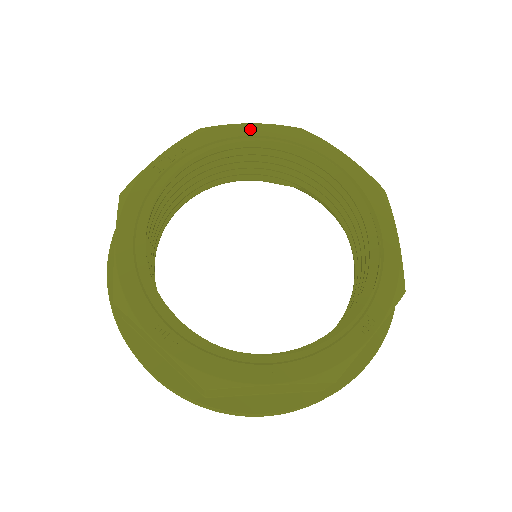
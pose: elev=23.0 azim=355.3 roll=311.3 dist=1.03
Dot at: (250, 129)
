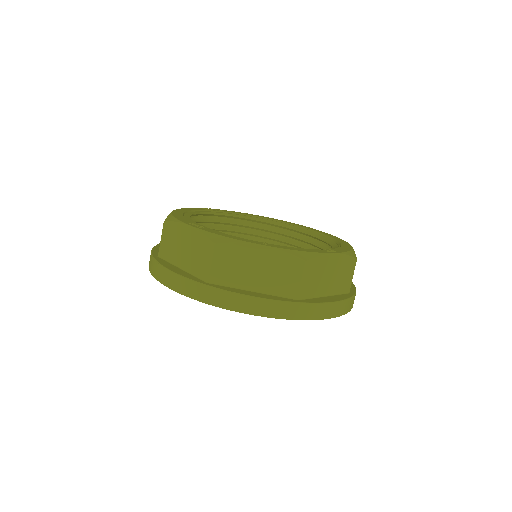
Dot at: (261, 216)
